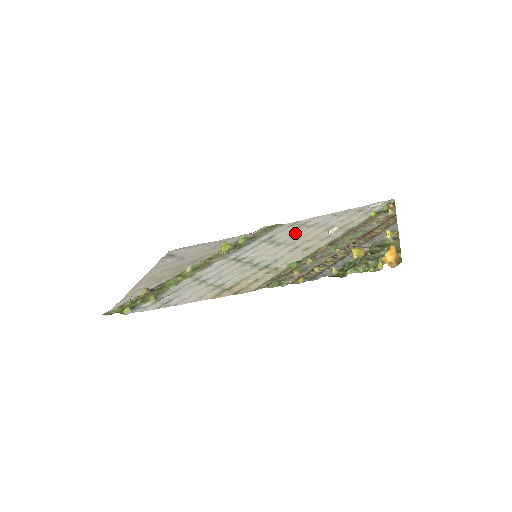
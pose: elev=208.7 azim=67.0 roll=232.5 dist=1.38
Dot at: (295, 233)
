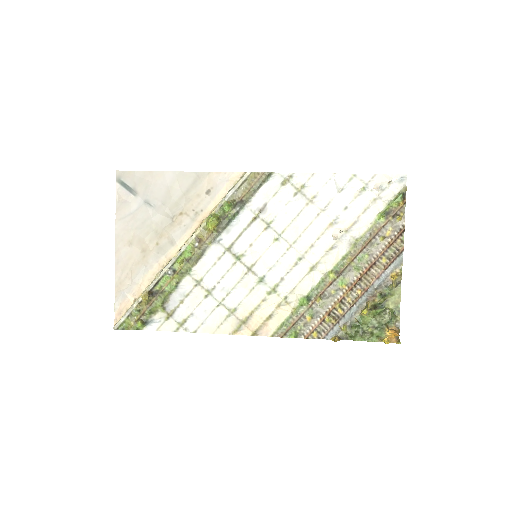
Dot at: (293, 214)
